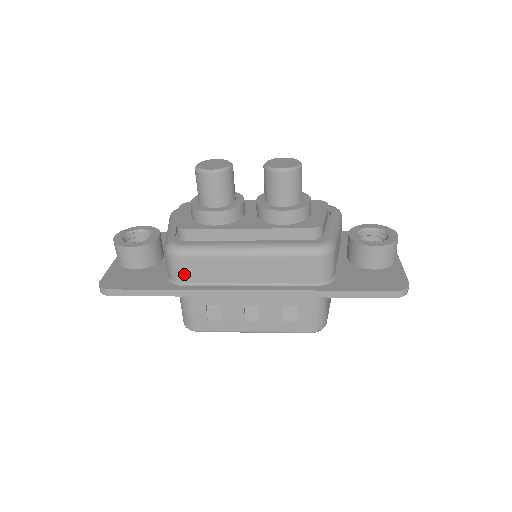
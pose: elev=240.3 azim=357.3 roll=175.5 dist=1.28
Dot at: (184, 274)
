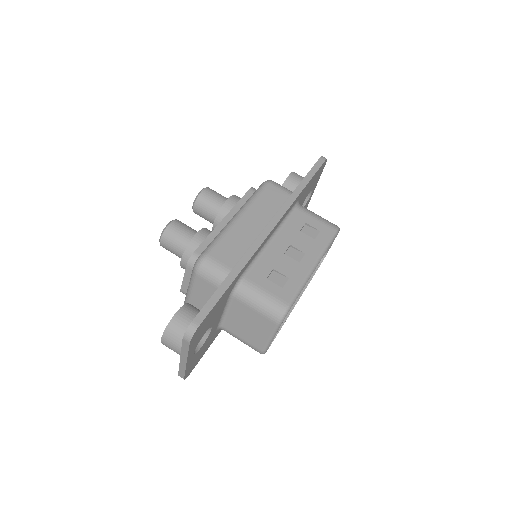
Dot at: (225, 263)
